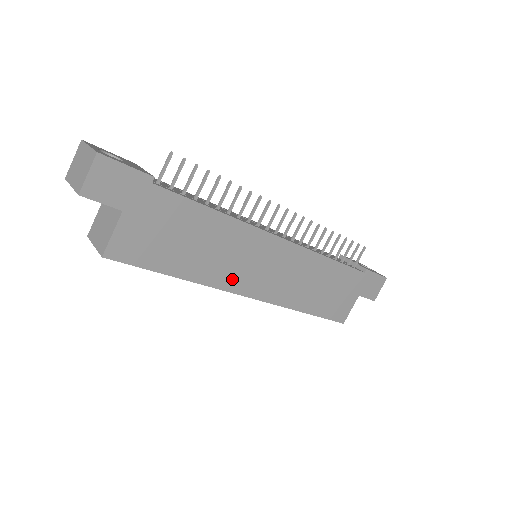
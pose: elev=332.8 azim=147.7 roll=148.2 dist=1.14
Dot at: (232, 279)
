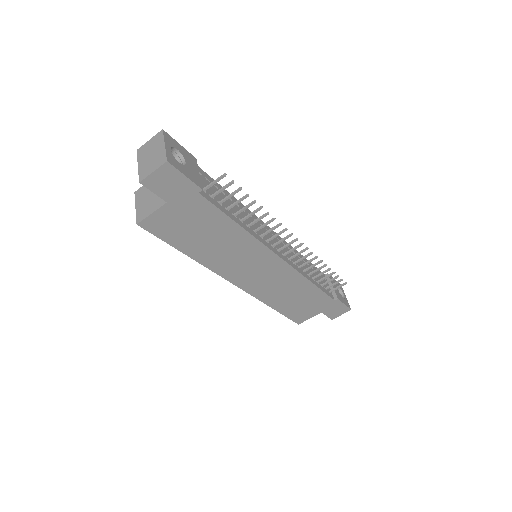
Dot at: (227, 269)
